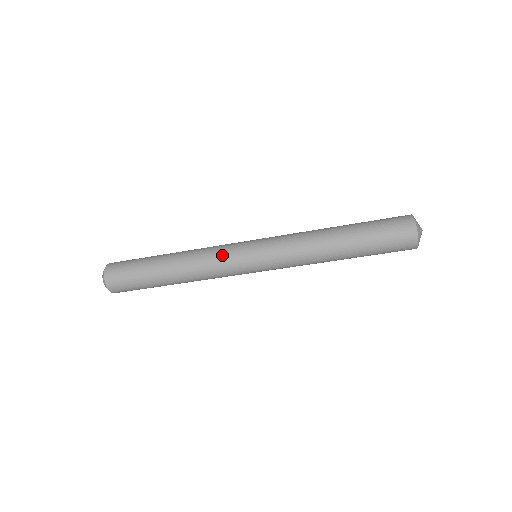
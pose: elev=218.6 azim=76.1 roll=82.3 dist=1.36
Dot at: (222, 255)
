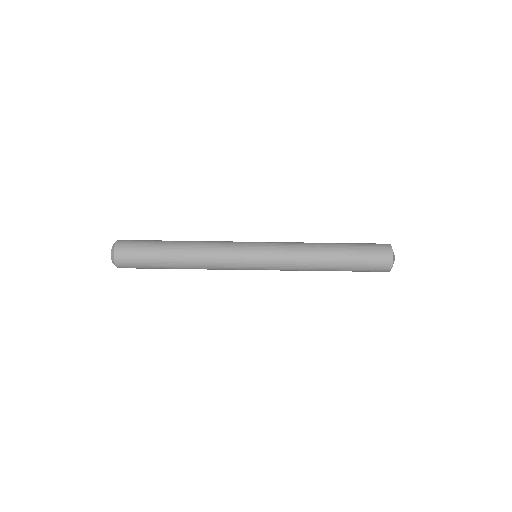
Dot at: (230, 241)
